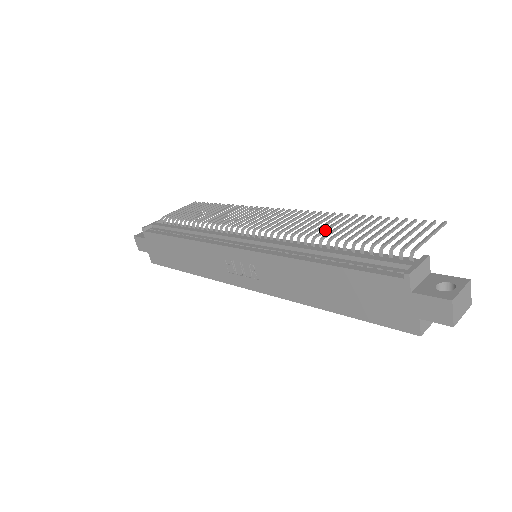
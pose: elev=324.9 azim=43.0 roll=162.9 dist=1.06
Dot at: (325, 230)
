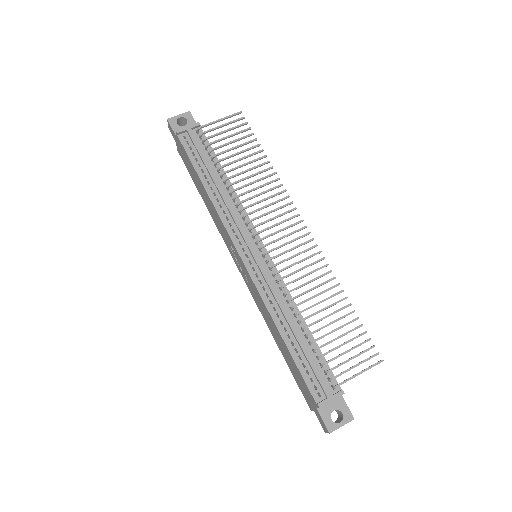
Dot at: (308, 300)
